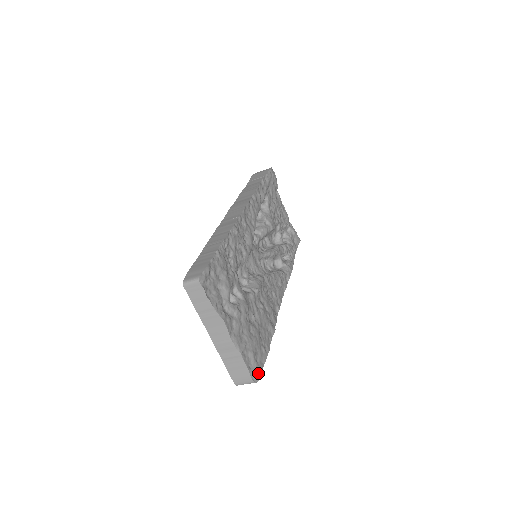
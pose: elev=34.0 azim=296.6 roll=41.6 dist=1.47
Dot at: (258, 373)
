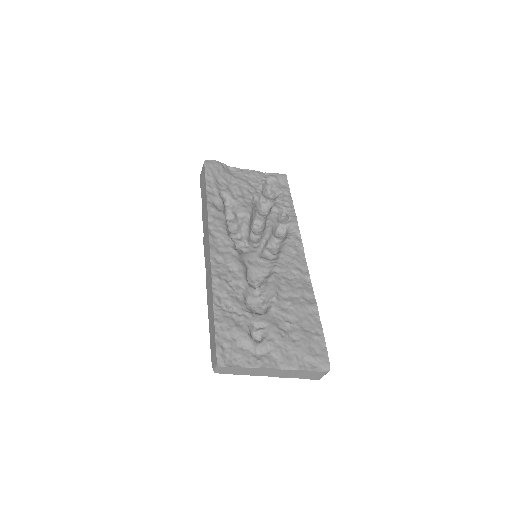
Dot at: (325, 362)
